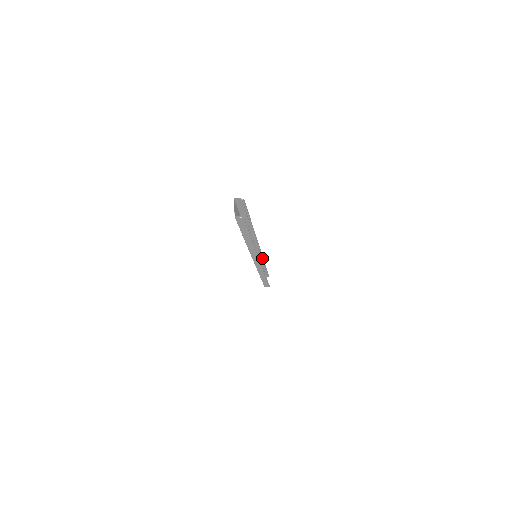
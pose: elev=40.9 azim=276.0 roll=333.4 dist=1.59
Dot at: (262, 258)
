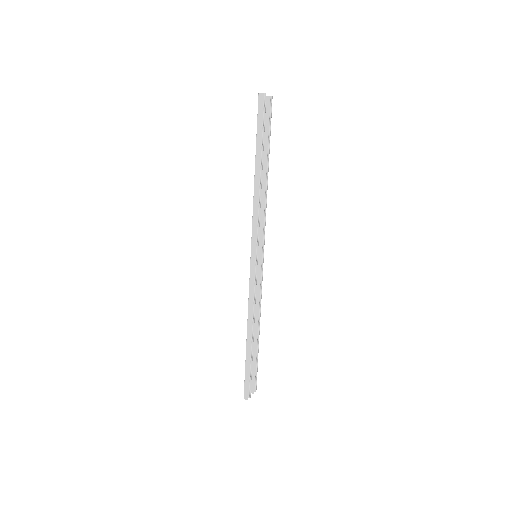
Dot at: (258, 215)
